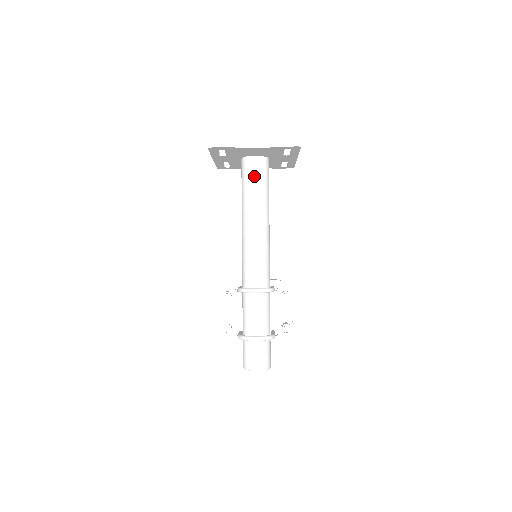
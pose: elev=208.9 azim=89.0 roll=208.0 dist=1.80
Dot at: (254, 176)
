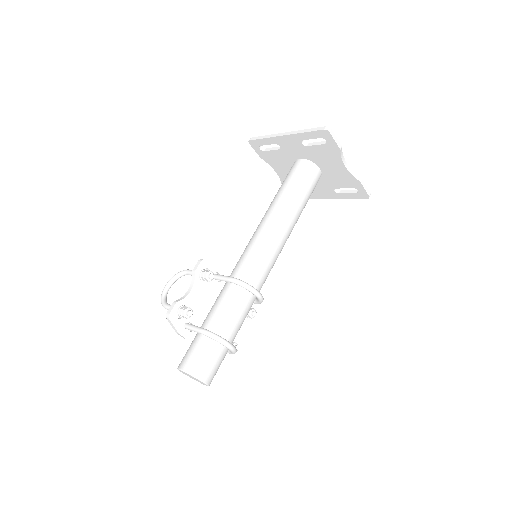
Dot at: (310, 185)
